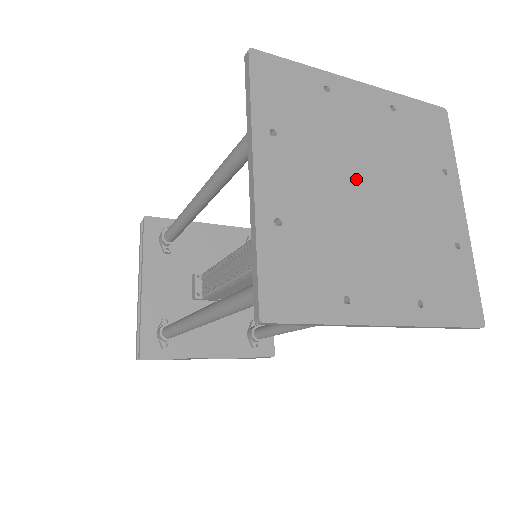
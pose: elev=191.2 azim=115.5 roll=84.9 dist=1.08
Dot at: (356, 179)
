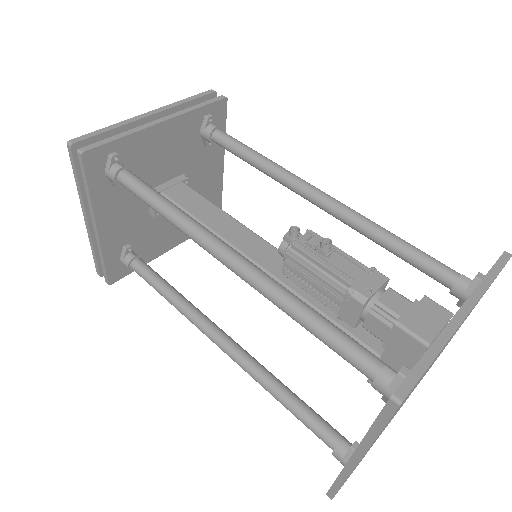
Dot at: occluded
